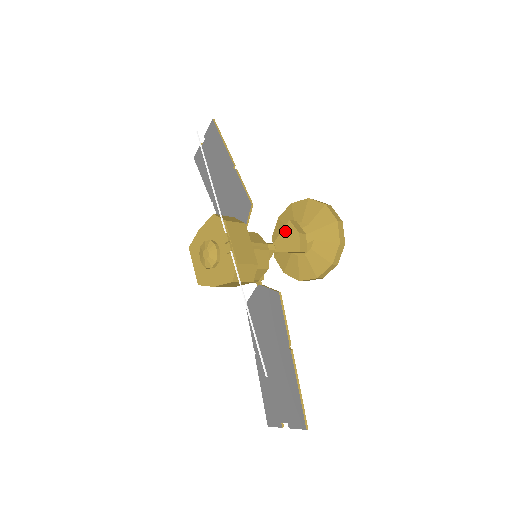
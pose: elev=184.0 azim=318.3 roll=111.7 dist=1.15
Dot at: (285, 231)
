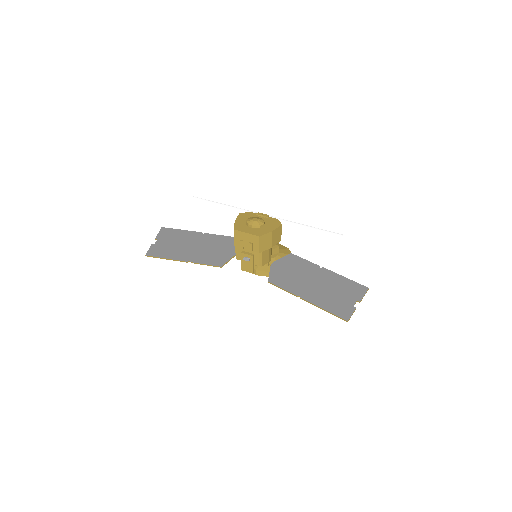
Dot at: occluded
